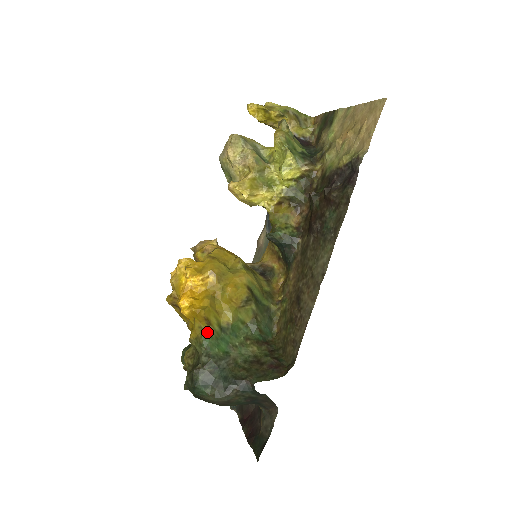
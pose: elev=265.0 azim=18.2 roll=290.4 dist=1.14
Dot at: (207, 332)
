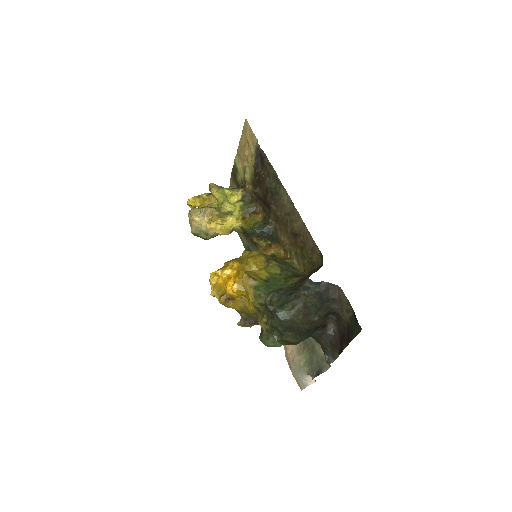
Dot at: (257, 285)
